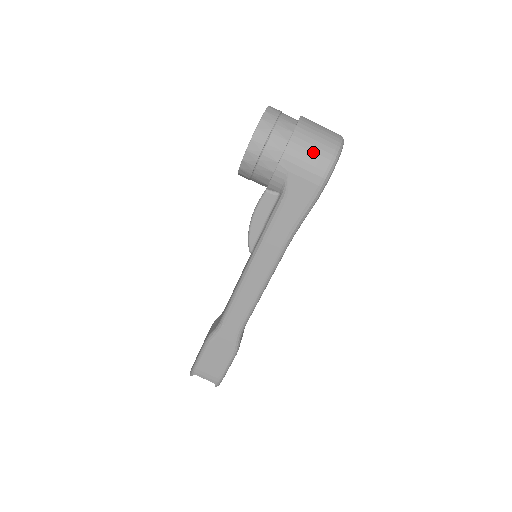
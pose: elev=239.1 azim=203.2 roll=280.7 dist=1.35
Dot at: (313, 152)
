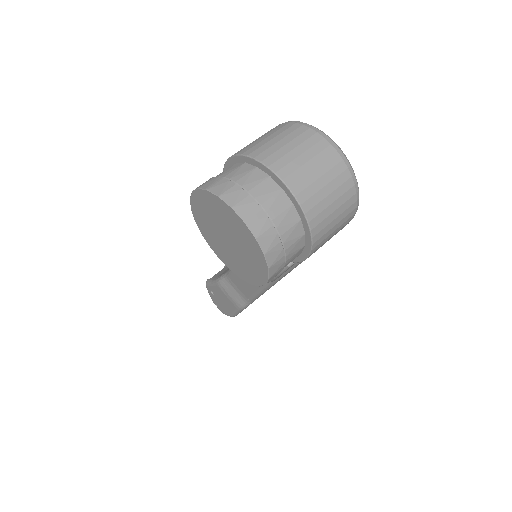
Dot at: (338, 216)
